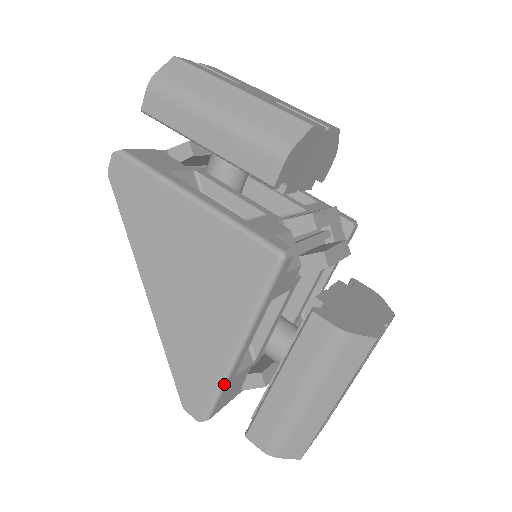
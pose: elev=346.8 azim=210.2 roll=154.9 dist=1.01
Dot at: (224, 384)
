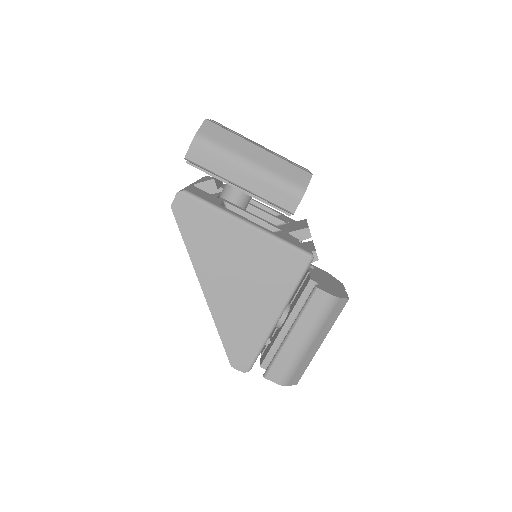
Dot at: (265, 343)
